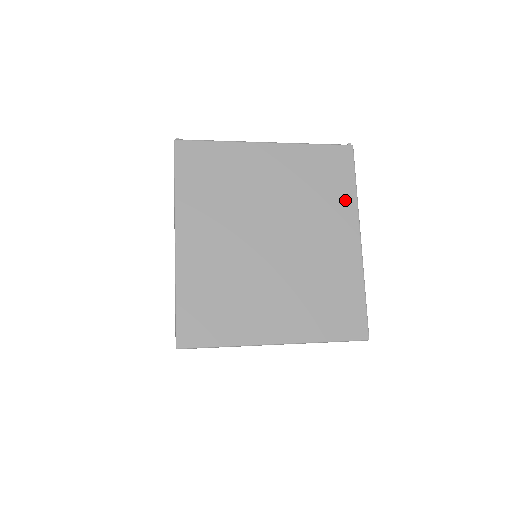
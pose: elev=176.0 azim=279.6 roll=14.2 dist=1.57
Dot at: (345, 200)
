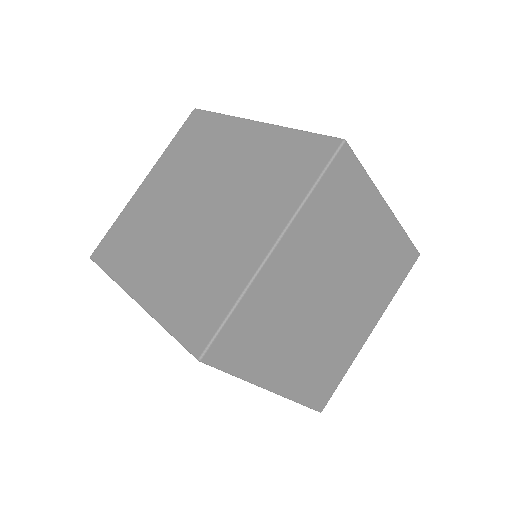
Dot at: occluded
